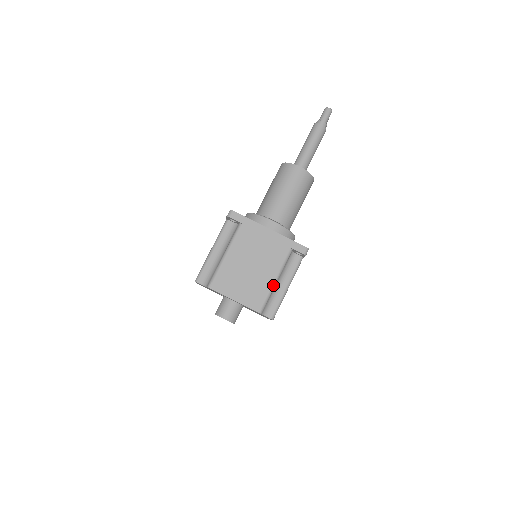
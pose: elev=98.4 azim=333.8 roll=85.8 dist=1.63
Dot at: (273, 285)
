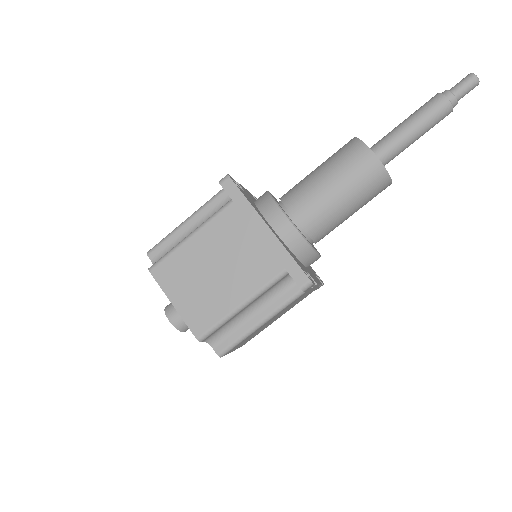
Dot at: (234, 310)
